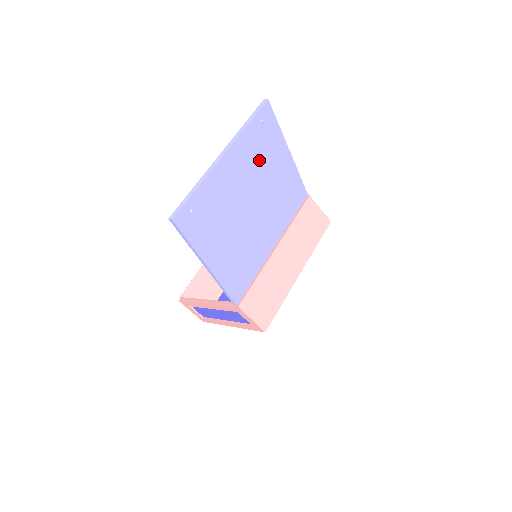
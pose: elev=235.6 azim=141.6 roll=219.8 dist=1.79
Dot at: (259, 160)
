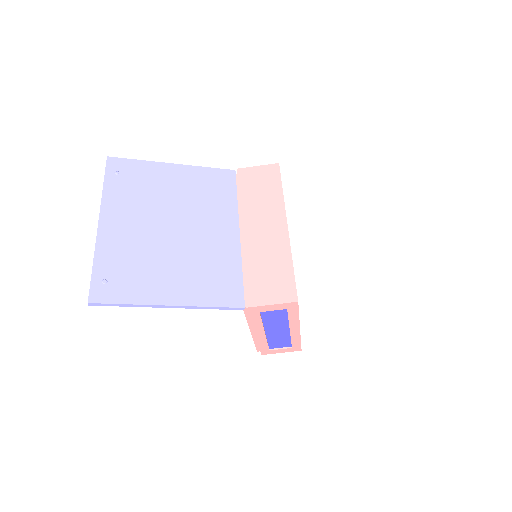
Dot at: (144, 196)
